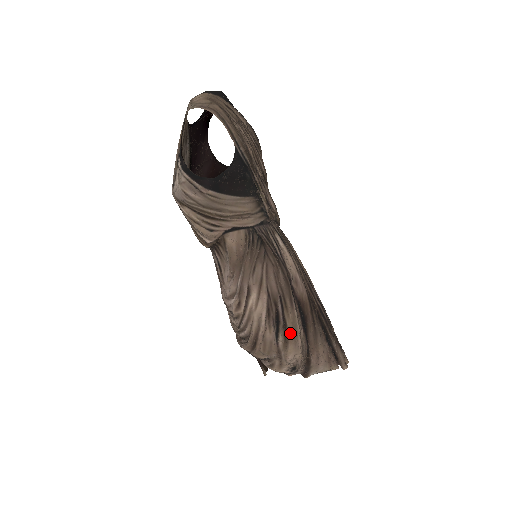
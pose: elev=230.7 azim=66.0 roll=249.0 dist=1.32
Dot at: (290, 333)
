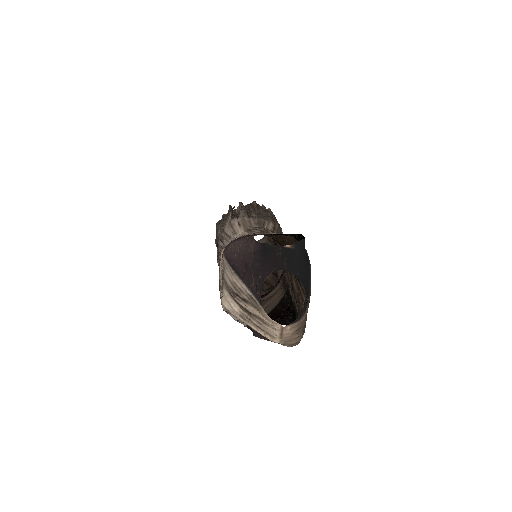
Dot at: occluded
